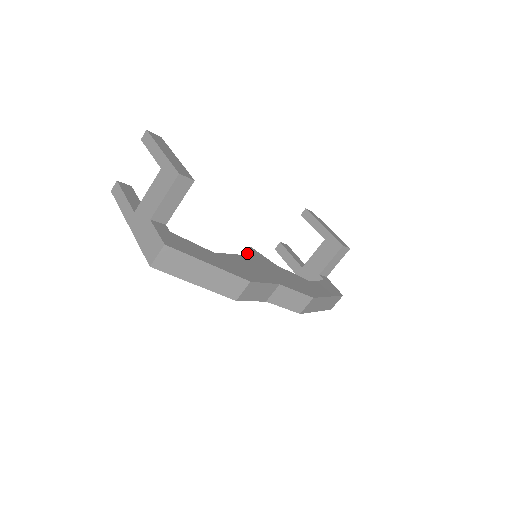
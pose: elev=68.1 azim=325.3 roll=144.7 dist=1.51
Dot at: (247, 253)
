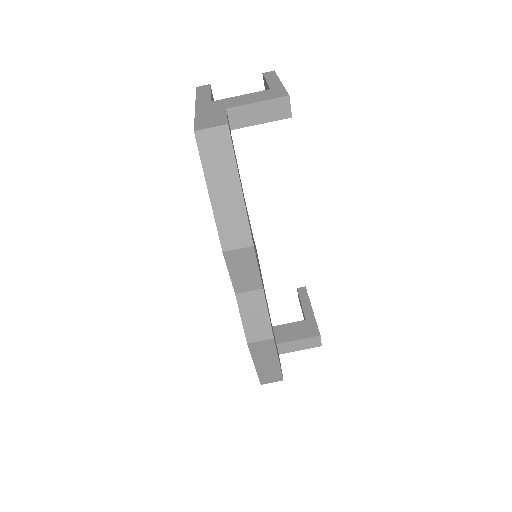
Dot at: occluded
